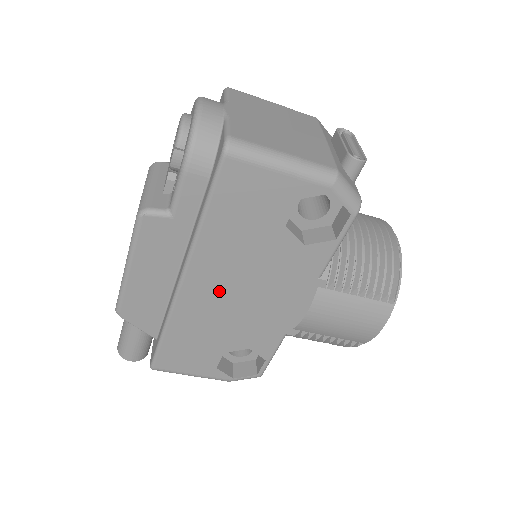
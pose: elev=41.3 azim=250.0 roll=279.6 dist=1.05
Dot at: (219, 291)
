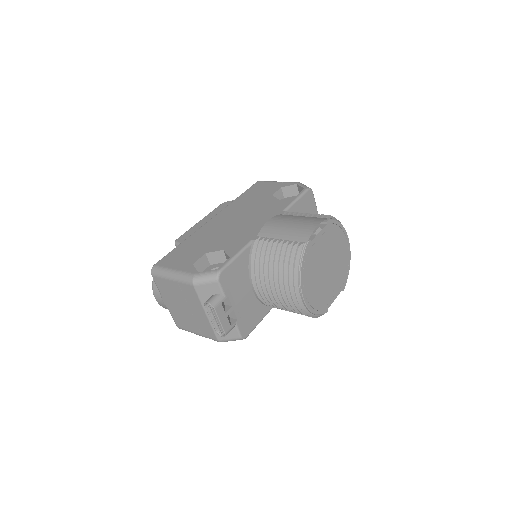
Dot at: occluded
